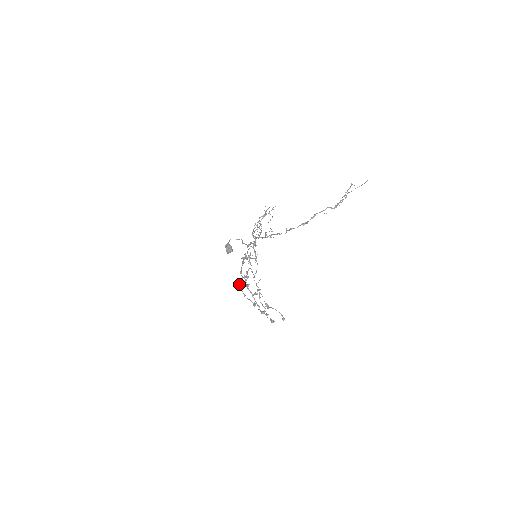
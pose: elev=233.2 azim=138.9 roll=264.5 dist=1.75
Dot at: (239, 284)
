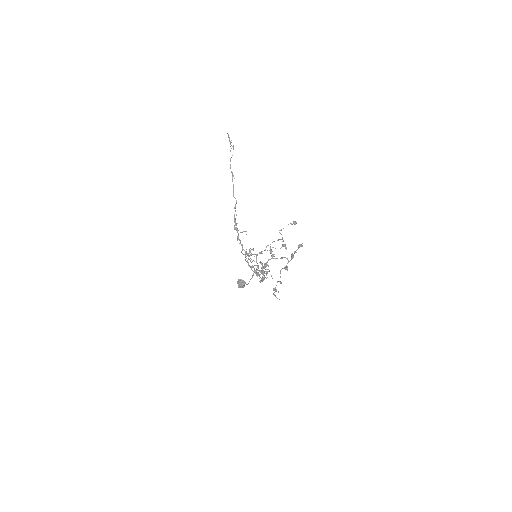
Dot at: occluded
